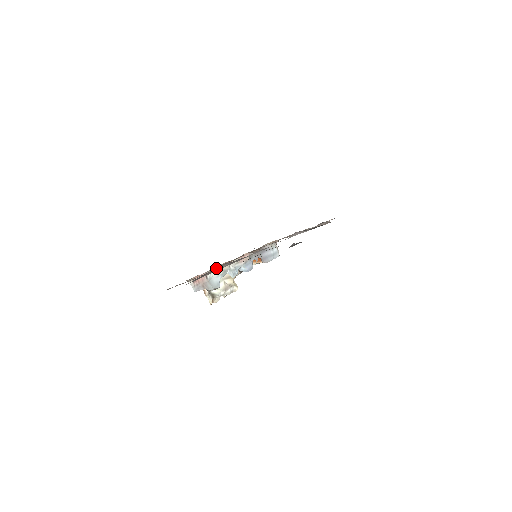
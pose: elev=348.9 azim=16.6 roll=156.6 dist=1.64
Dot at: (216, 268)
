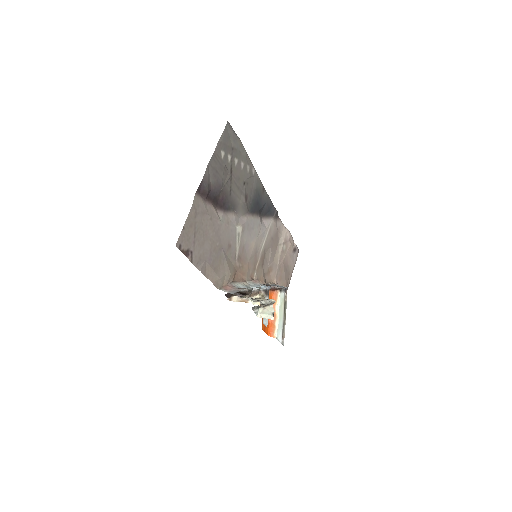
Dot at: (236, 283)
